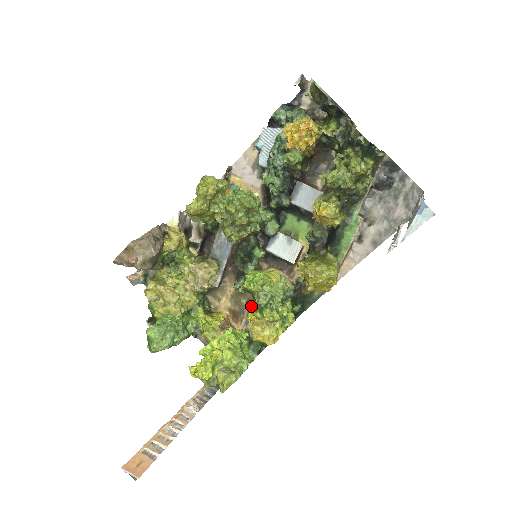
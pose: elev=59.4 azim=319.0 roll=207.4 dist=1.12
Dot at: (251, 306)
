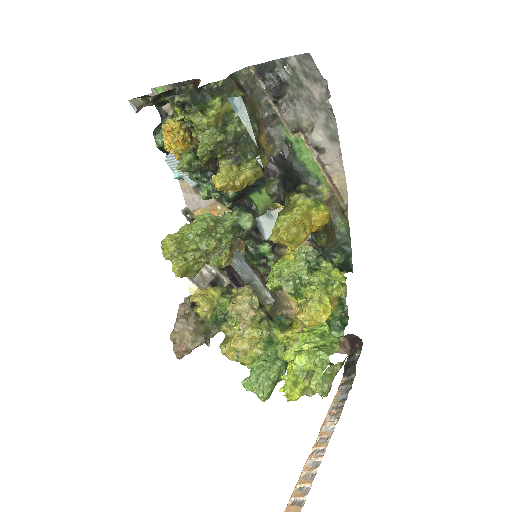
Dot at: occluded
